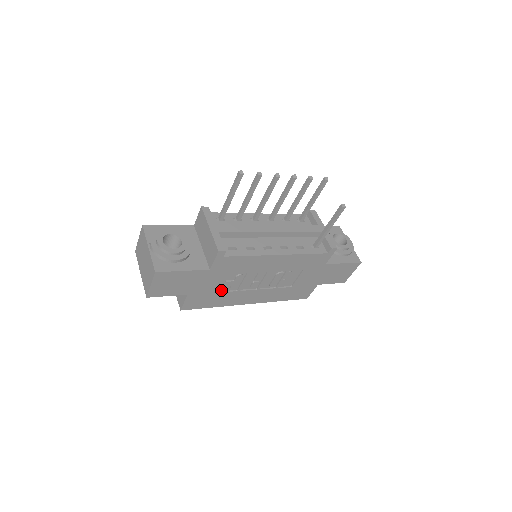
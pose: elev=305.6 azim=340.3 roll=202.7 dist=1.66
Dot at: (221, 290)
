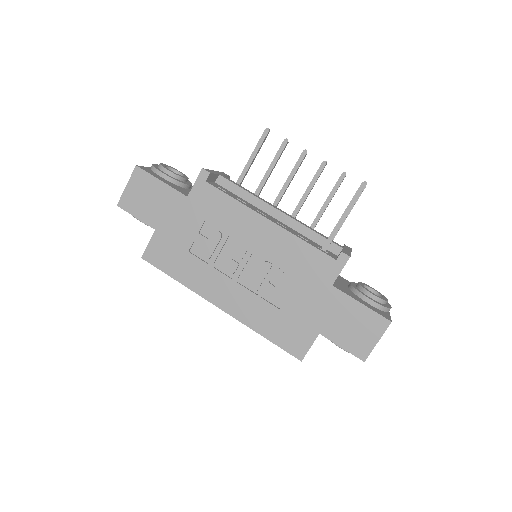
Dot at: (192, 252)
